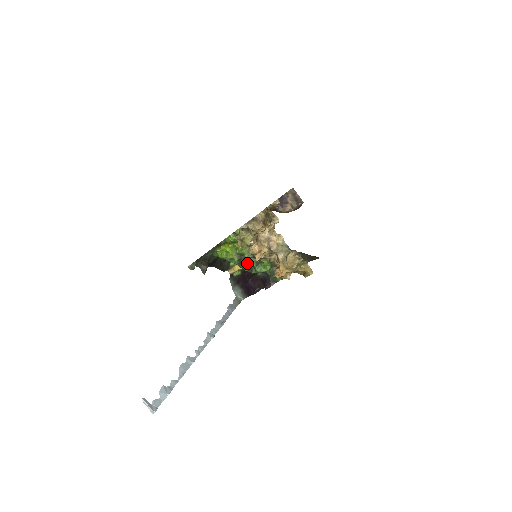
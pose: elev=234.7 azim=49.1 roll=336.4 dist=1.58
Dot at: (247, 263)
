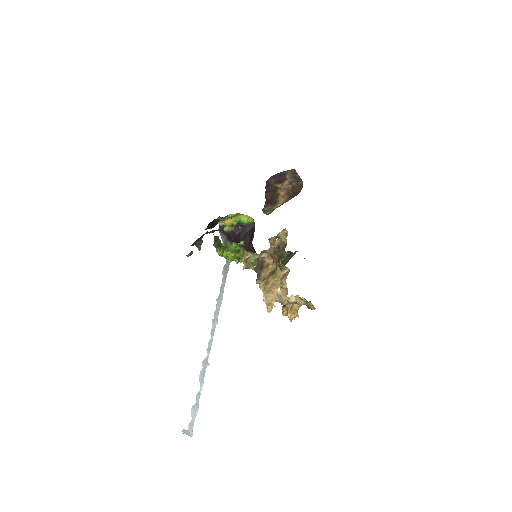
Dot at: occluded
